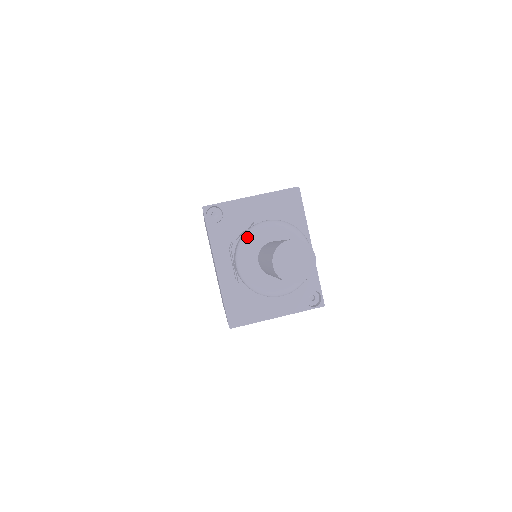
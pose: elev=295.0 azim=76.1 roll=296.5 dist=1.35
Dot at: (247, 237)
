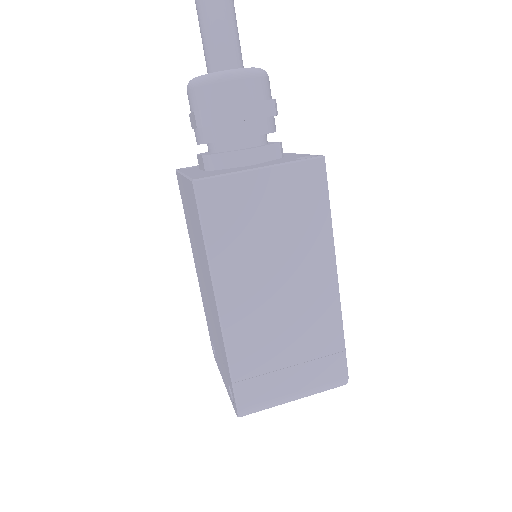
Dot at: occluded
